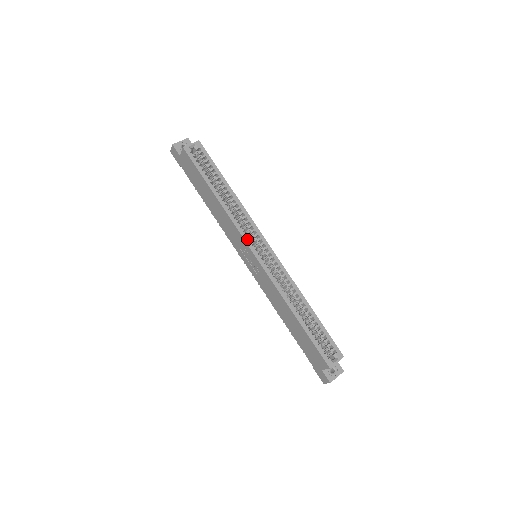
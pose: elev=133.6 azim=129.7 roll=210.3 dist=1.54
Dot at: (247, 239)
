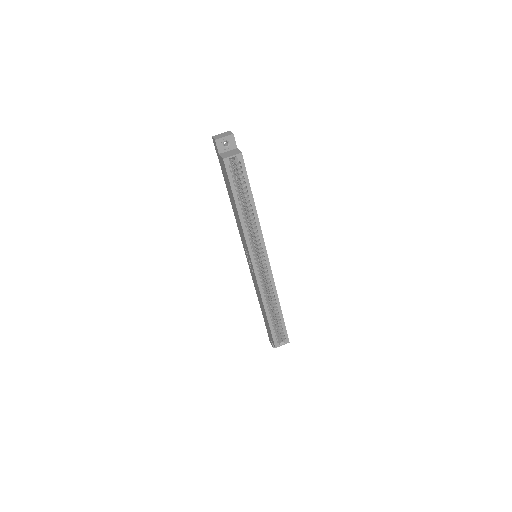
Dot at: (252, 253)
